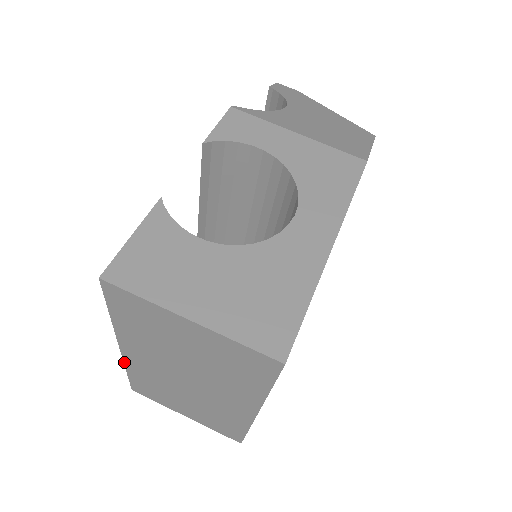
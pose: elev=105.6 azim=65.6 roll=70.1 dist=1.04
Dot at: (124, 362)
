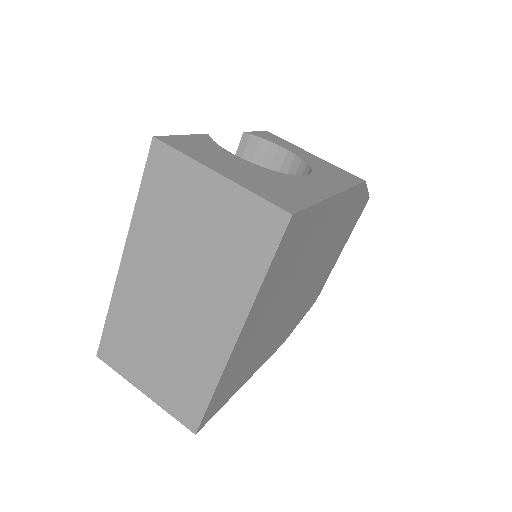
Dot at: (114, 290)
